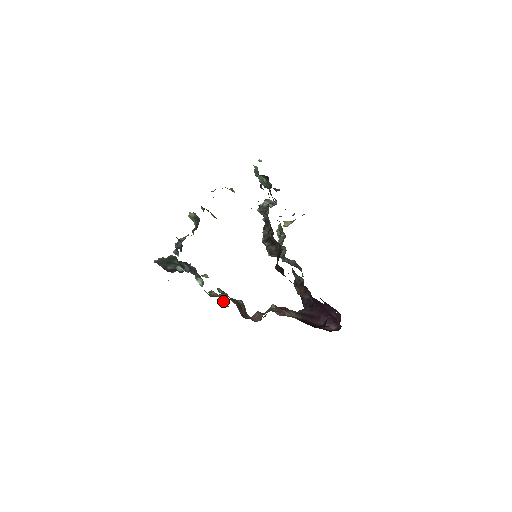
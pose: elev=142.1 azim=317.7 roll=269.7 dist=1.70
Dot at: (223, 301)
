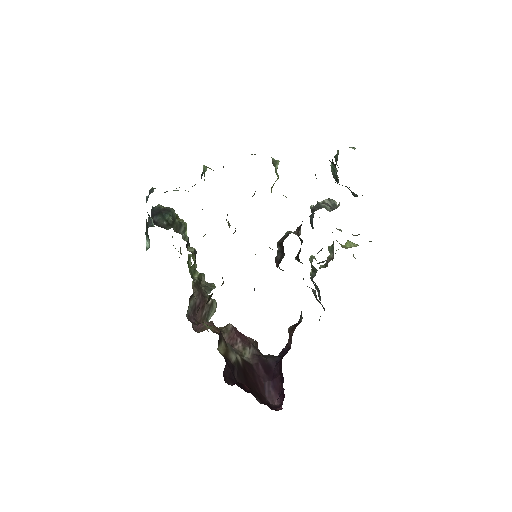
Dot at: occluded
